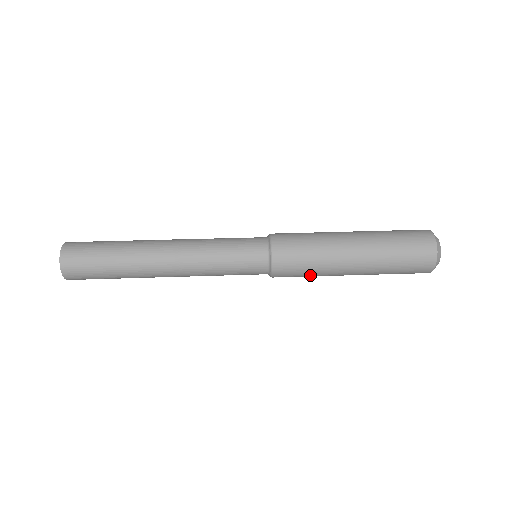
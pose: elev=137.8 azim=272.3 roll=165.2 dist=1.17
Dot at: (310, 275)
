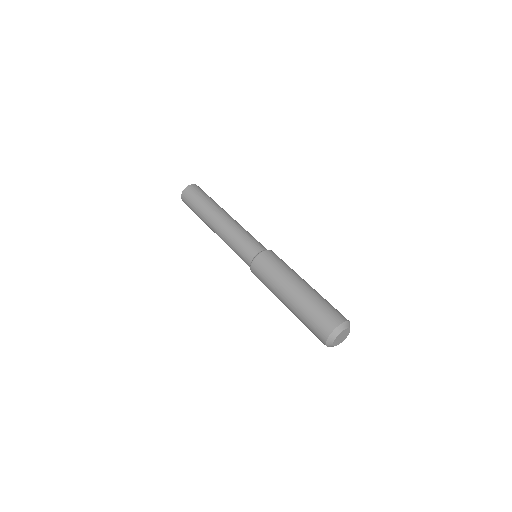
Dot at: (268, 288)
